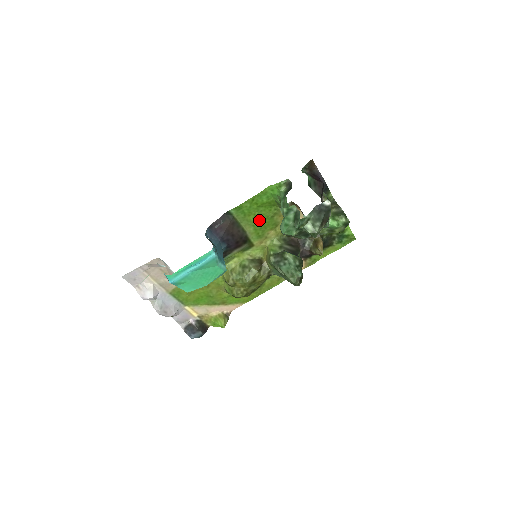
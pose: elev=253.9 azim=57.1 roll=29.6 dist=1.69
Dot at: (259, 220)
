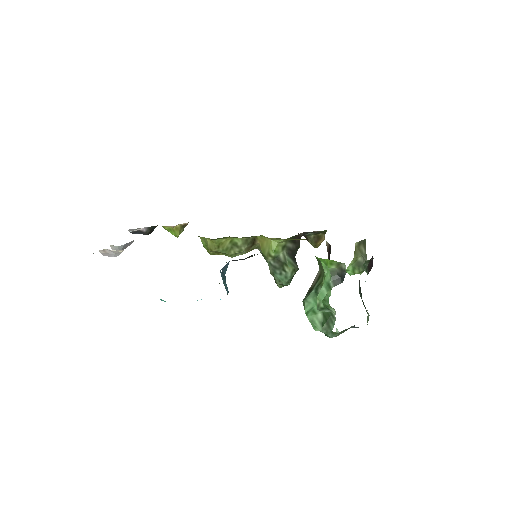
Dot at: occluded
